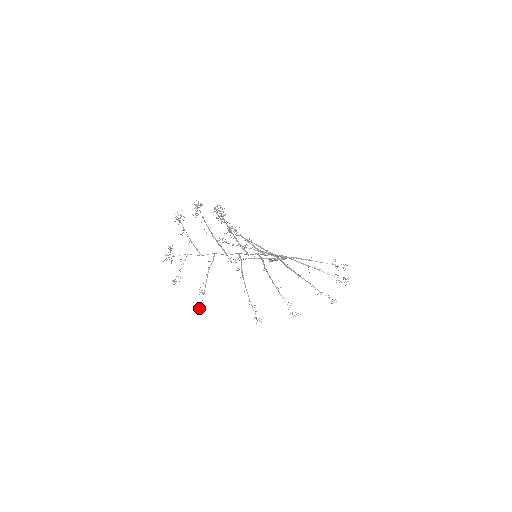
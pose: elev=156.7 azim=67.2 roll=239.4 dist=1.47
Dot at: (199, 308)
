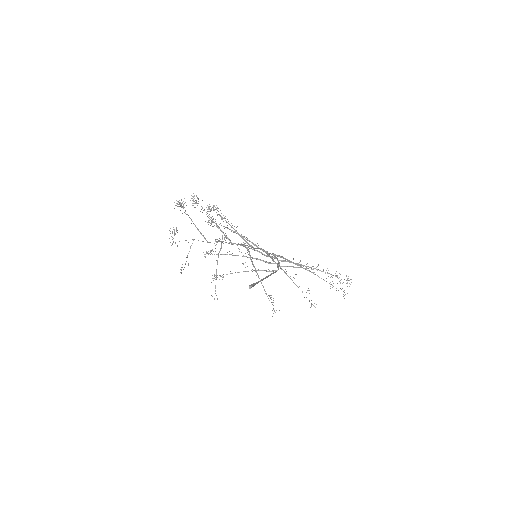
Dot at: occluded
